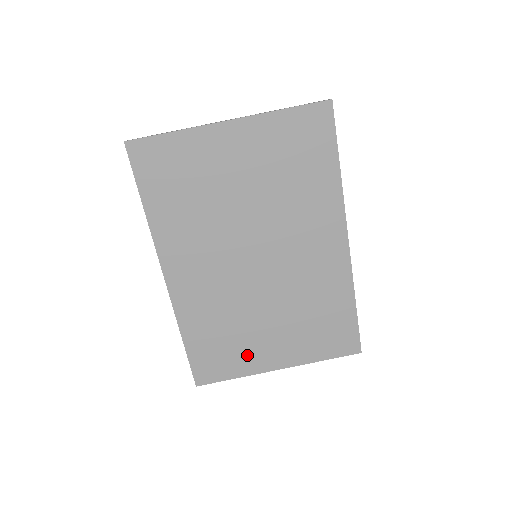
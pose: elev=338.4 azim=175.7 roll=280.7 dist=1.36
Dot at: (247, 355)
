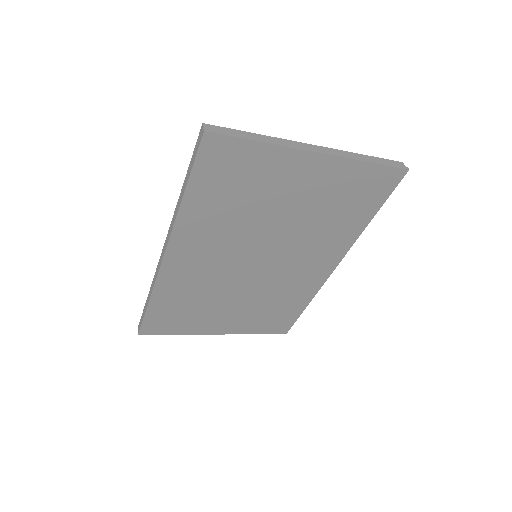
Dot at: (199, 322)
